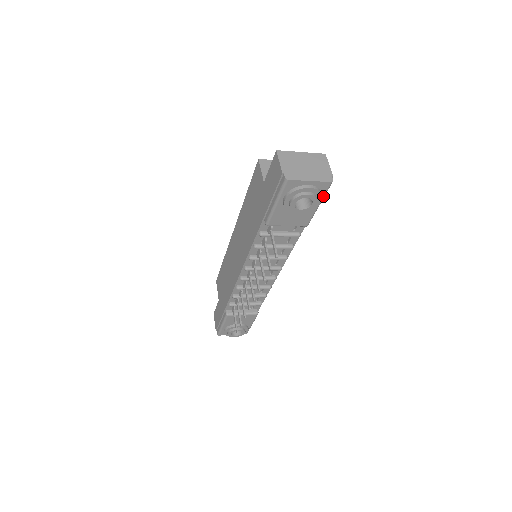
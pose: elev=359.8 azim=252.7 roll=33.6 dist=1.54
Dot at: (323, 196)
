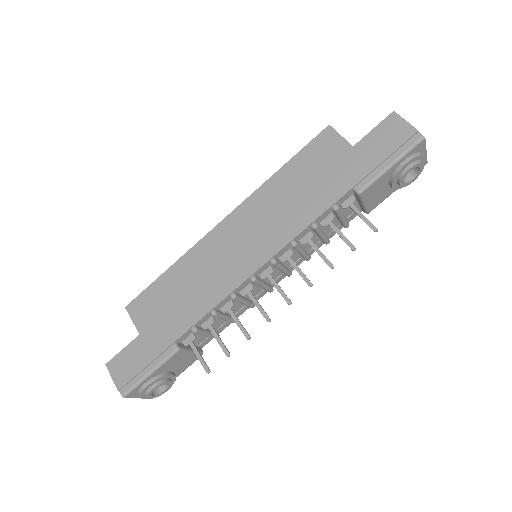
Dot at: occluded
